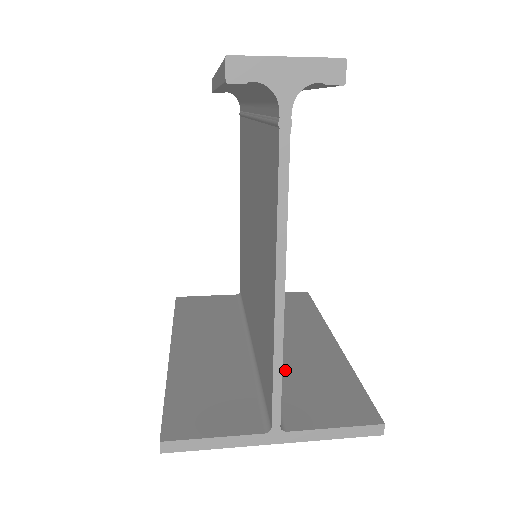
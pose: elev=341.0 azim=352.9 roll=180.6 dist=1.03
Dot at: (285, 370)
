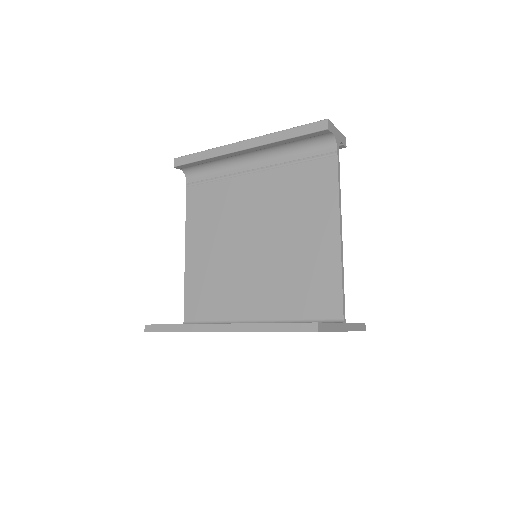
Dot at: occluded
